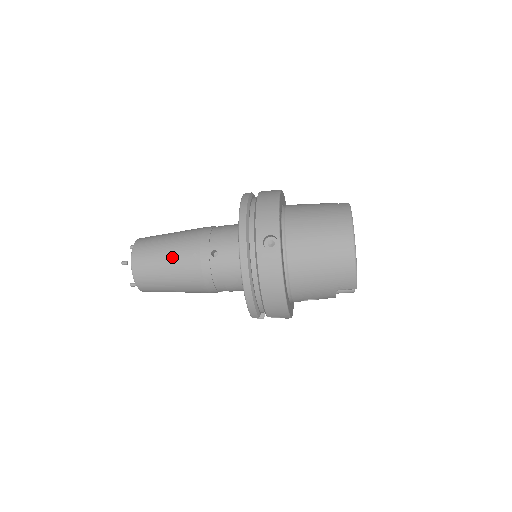
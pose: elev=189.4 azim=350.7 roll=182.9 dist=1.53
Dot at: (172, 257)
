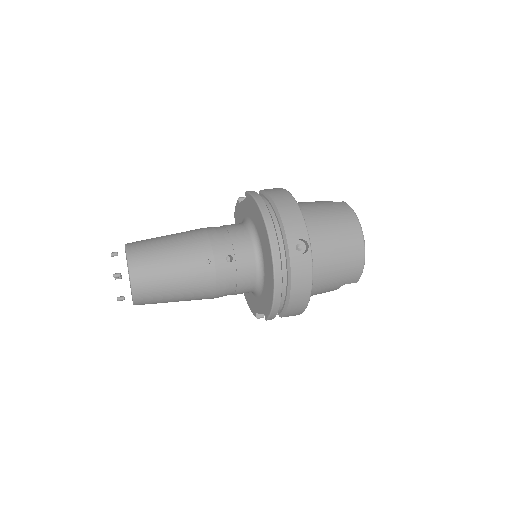
Dot at: (182, 265)
